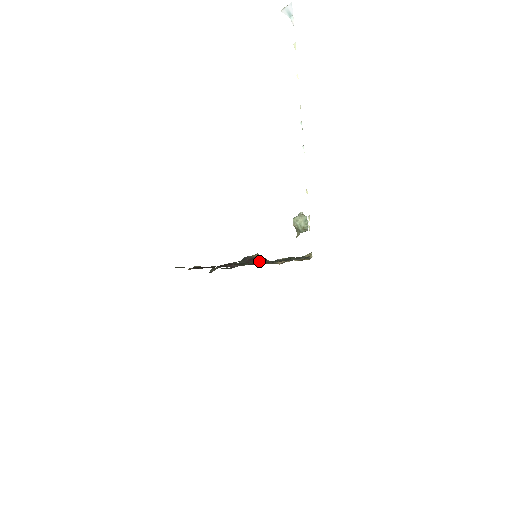
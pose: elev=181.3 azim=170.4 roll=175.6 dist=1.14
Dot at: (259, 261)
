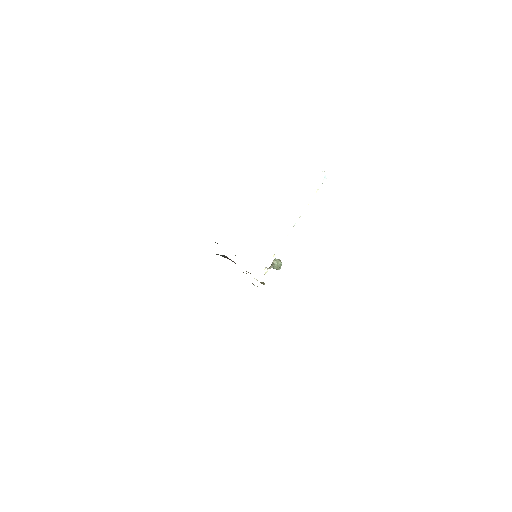
Dot at: (235, 263)
